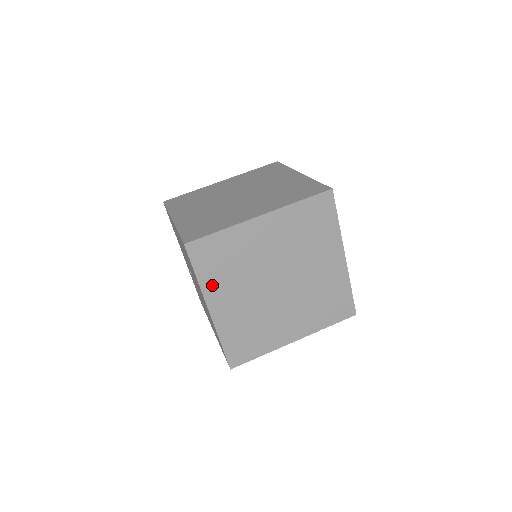
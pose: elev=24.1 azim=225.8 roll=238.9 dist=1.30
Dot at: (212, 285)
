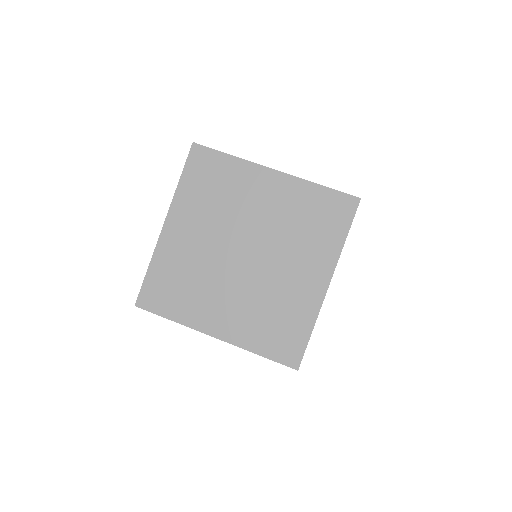
Dot at: (186, 200)
